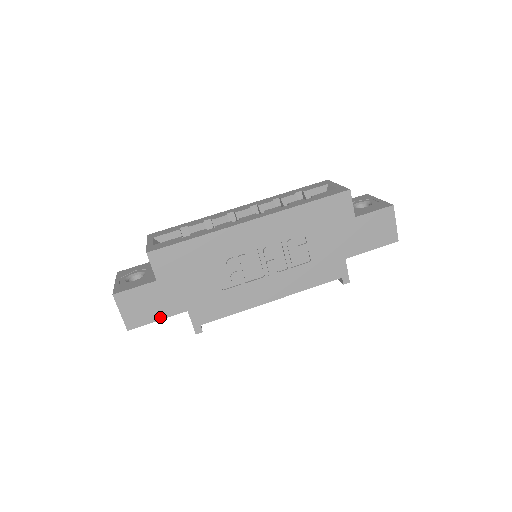
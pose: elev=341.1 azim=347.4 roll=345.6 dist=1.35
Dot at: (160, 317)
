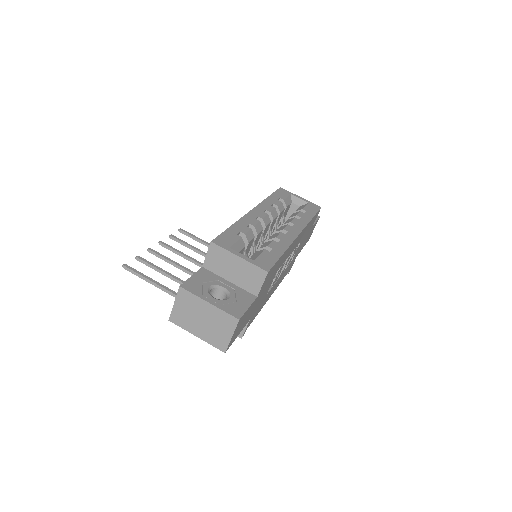
Dot at: occluded
